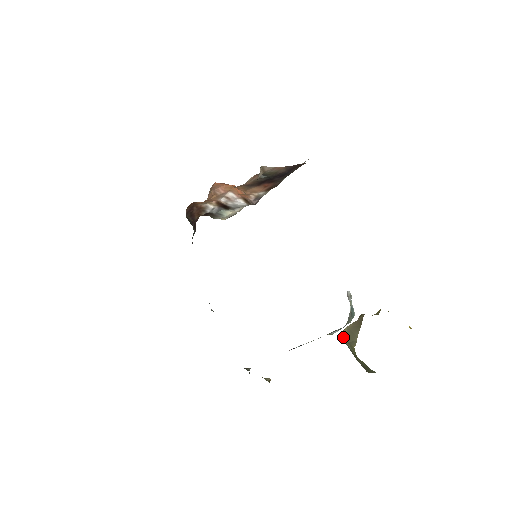
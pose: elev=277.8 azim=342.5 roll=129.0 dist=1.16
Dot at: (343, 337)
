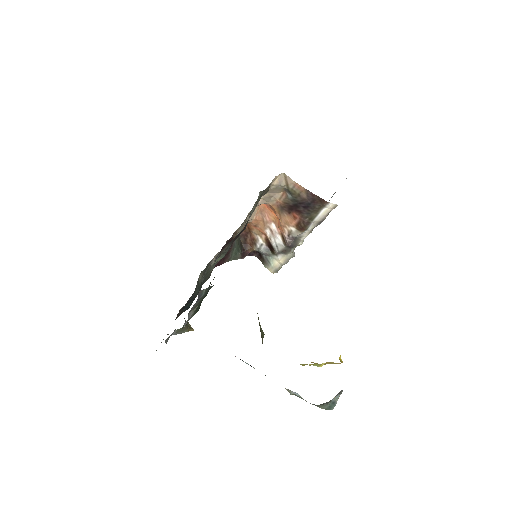
Dot at: occluded
